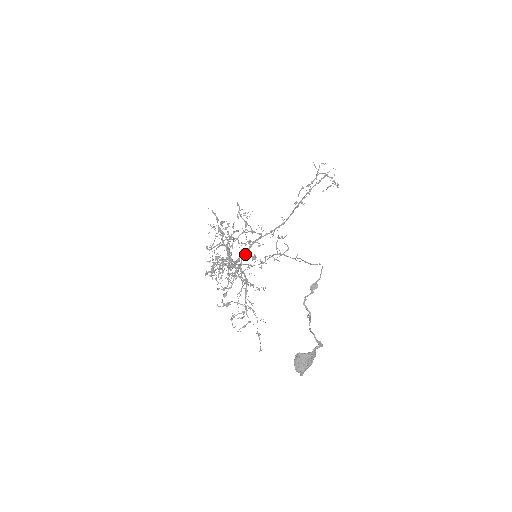
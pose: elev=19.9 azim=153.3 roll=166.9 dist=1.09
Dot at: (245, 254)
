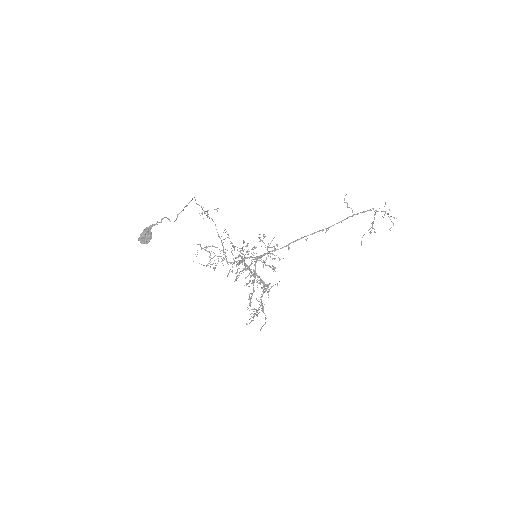
Dot at: (256, 261)
